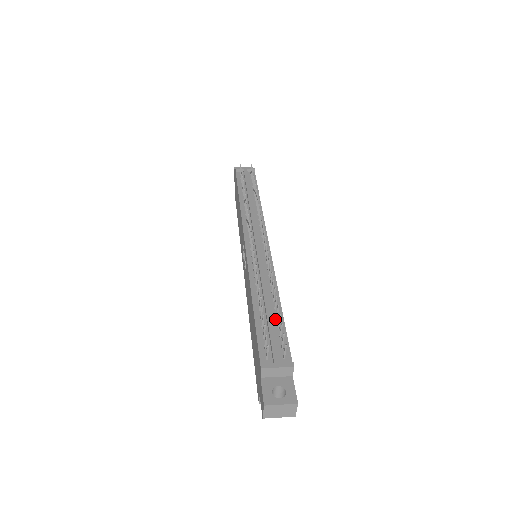
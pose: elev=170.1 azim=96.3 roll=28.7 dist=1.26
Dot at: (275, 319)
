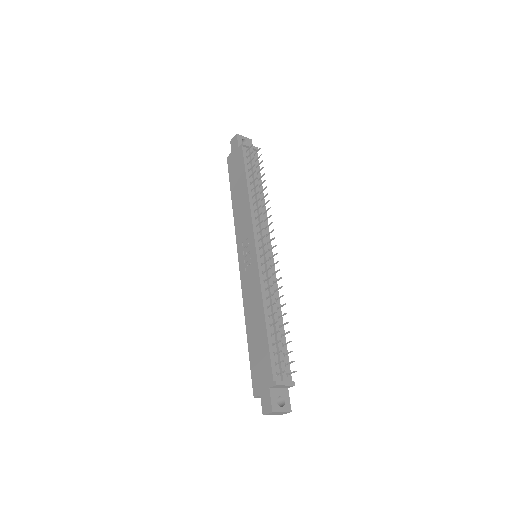
Dot at: (280, 337)
